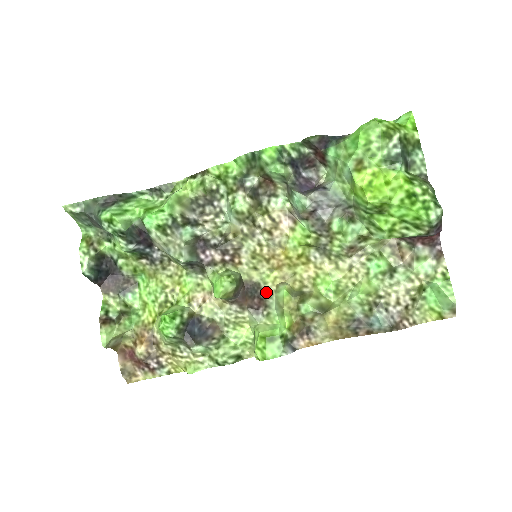
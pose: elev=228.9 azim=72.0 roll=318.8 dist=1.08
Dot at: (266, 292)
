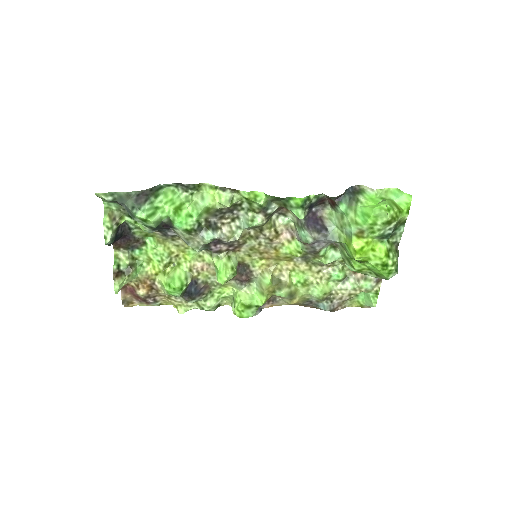
Dot at: (253, 273)
